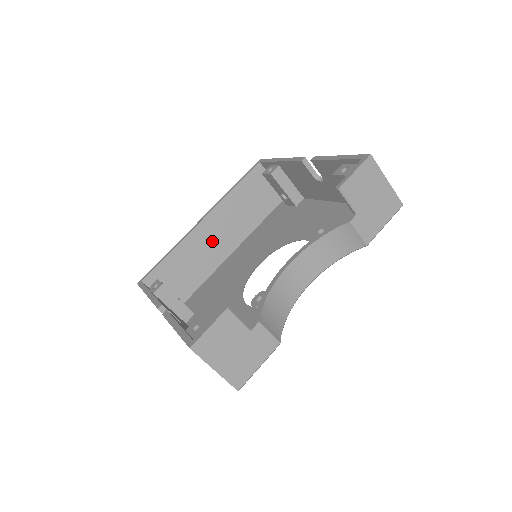
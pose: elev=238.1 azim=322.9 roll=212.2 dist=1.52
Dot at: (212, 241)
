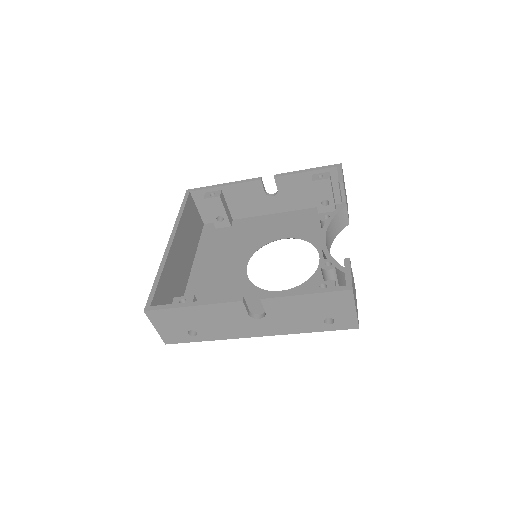
Dot at: (179, 263)
